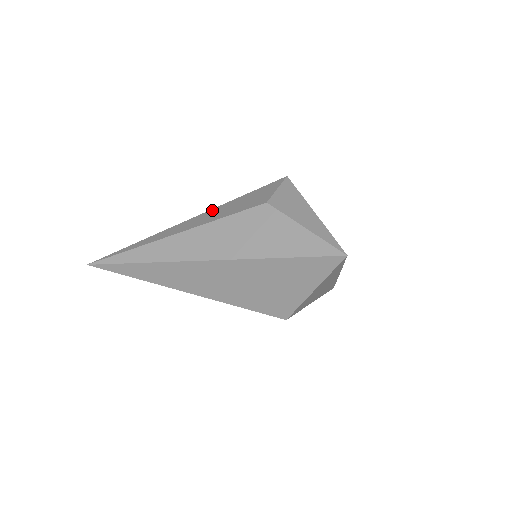
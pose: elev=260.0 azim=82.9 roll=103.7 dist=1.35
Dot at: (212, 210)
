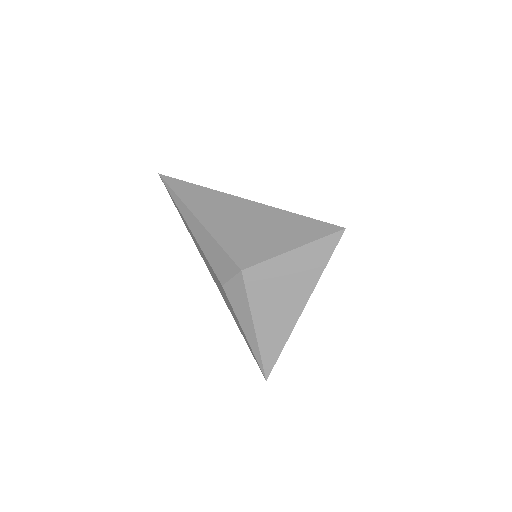
Dot at: occluded
